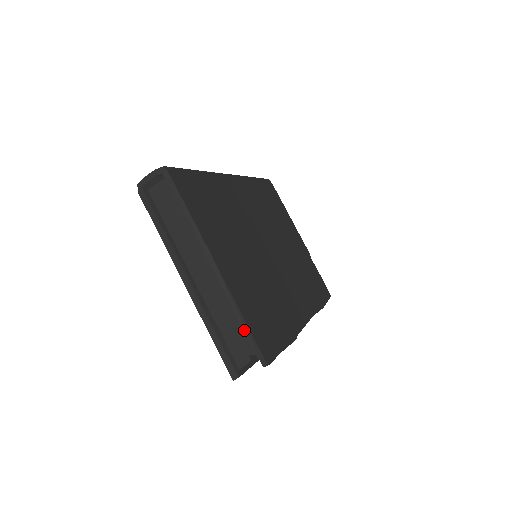
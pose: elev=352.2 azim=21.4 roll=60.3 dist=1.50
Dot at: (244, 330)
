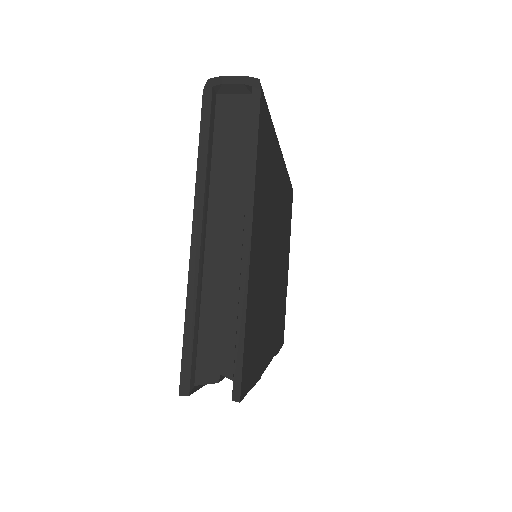
Dot at: (236, 339)
